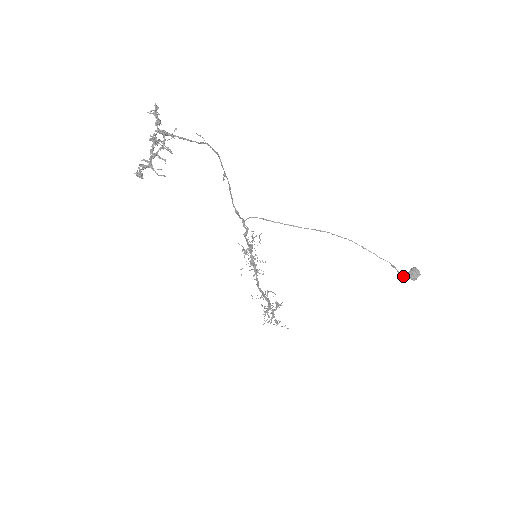
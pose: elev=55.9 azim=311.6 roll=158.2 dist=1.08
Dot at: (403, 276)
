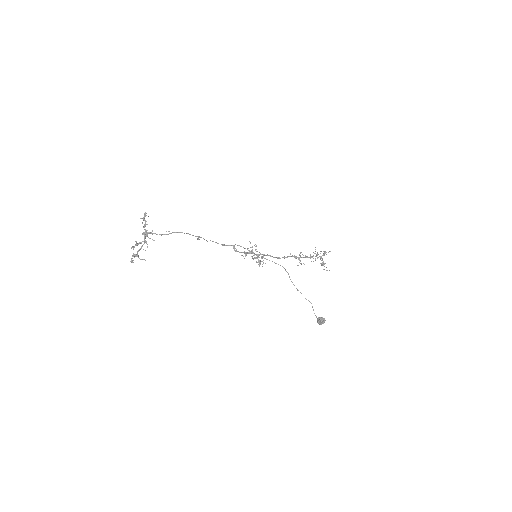
Dot at: (316, 317)
